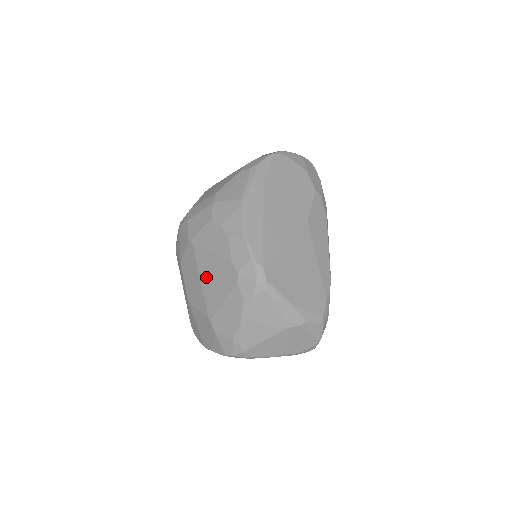
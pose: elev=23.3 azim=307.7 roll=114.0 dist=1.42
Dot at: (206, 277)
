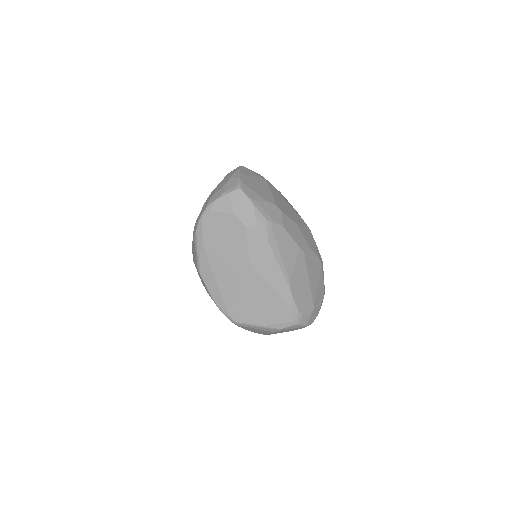
Dot at: occluded
